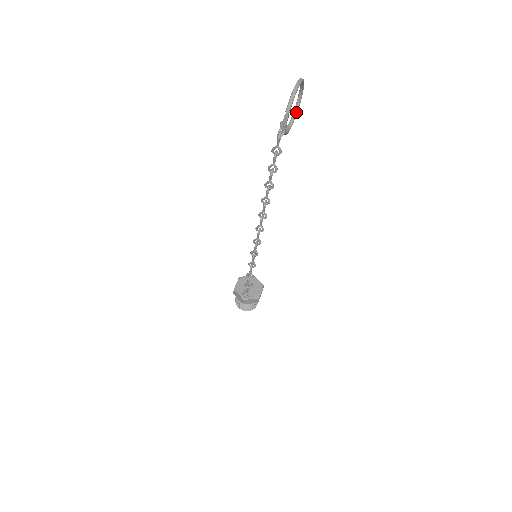
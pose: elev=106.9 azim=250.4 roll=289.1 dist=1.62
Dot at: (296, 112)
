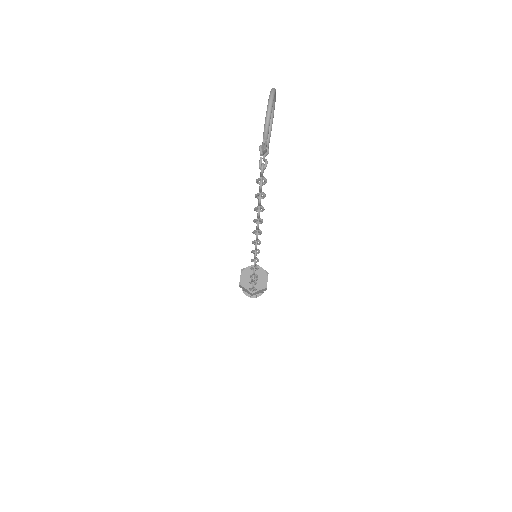
Dot at: (272, 119)
